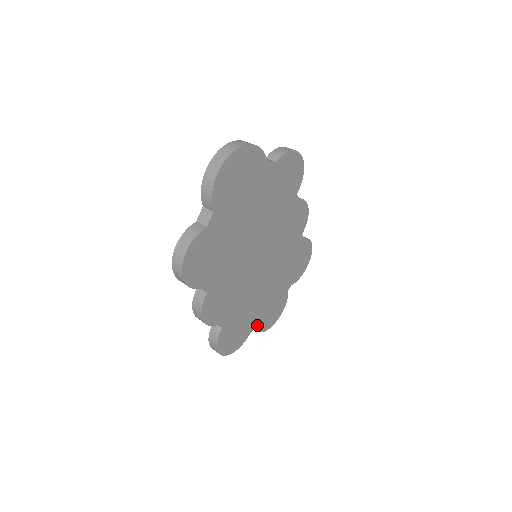
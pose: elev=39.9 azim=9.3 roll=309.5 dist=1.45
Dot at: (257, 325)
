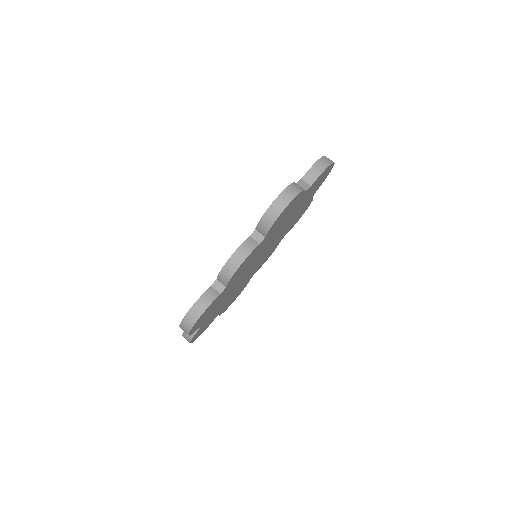
Dot at: (201, 326)
